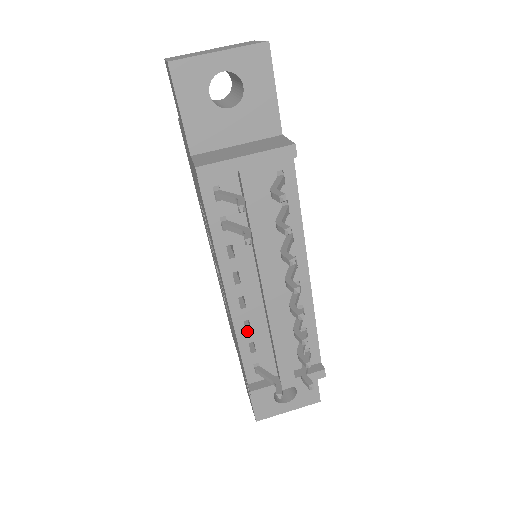
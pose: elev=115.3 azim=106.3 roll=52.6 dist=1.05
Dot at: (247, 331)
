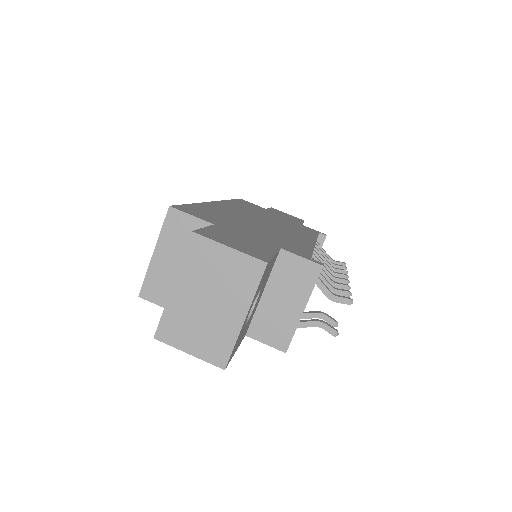
Dot at: occluded
